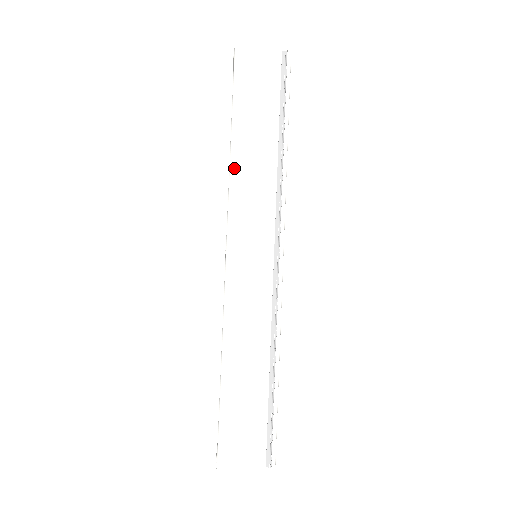
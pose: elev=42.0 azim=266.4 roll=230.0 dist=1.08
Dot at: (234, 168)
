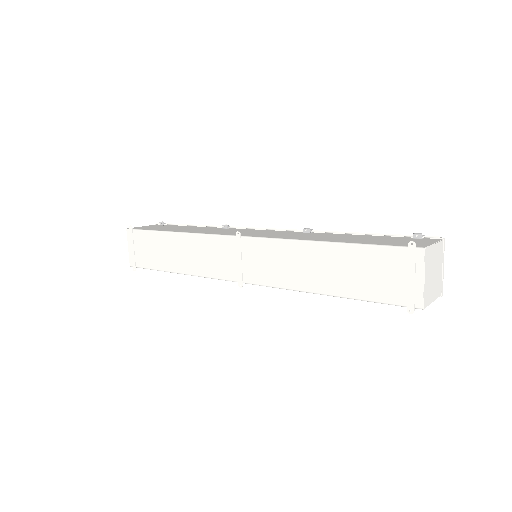
Dot at: (305, 291)
